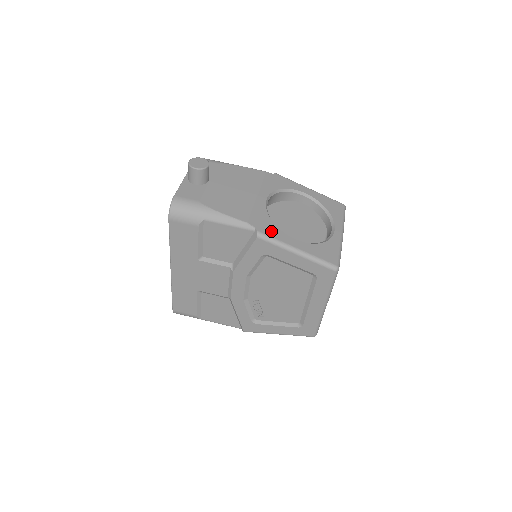
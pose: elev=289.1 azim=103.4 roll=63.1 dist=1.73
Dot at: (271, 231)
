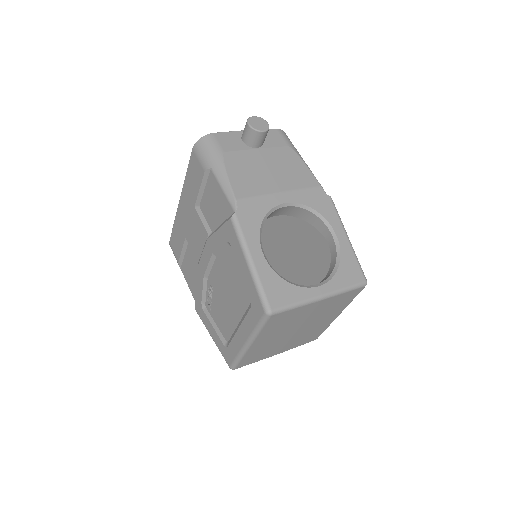
Dot at: (249, 225)
